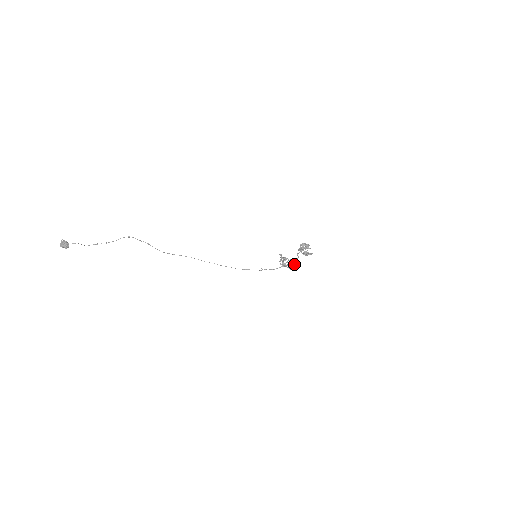
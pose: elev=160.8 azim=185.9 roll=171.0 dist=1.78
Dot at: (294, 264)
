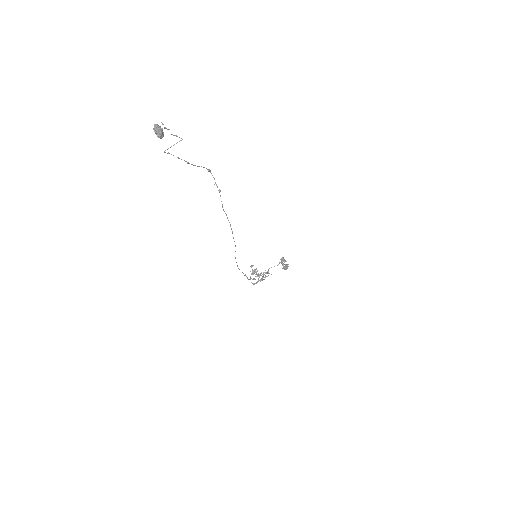
Dot at: occluded
